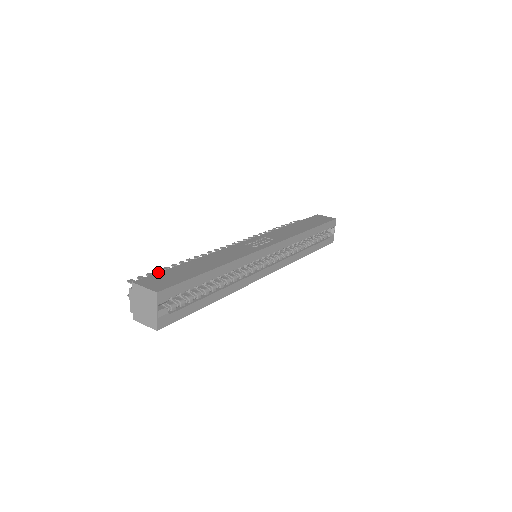
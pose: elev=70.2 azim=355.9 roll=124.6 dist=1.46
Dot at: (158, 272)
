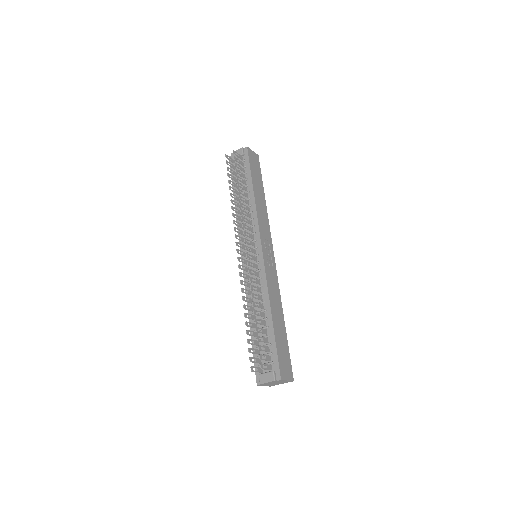
Dot at: (278, 355)
